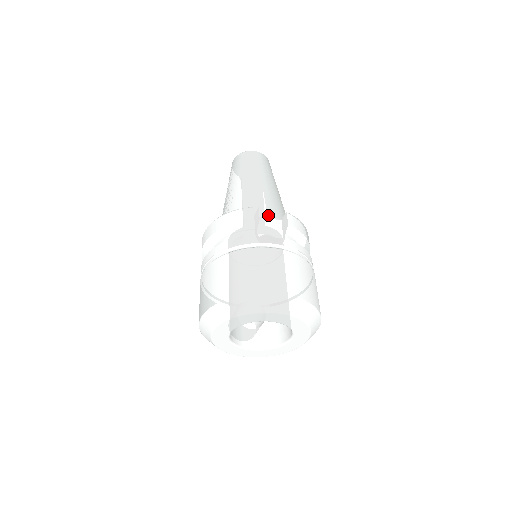
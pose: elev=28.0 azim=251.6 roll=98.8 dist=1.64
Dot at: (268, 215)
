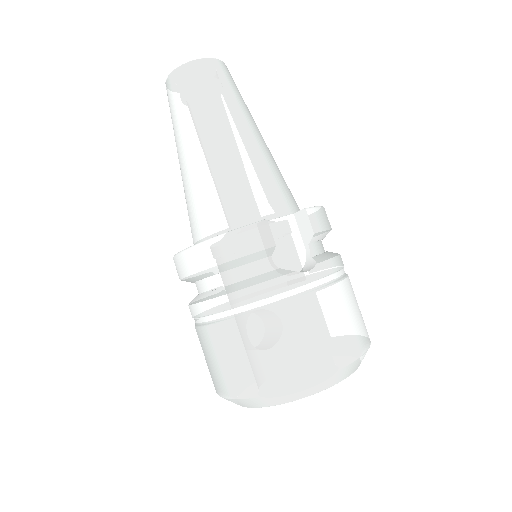
Dot at: (273, 212)
